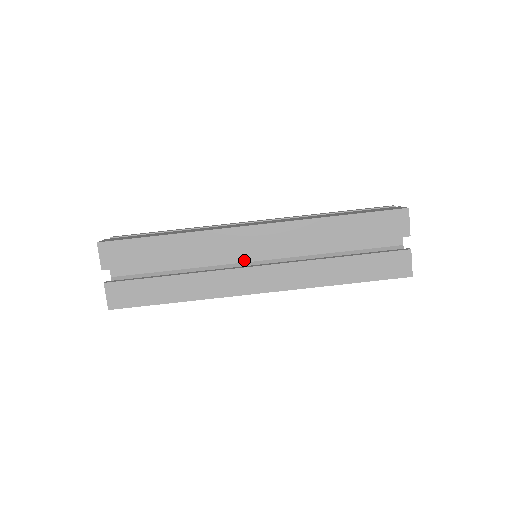
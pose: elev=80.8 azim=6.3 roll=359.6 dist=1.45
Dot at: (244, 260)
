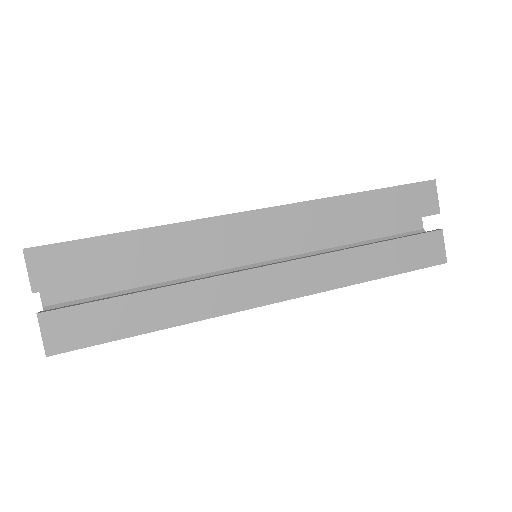
Dot at: (241, 263)
